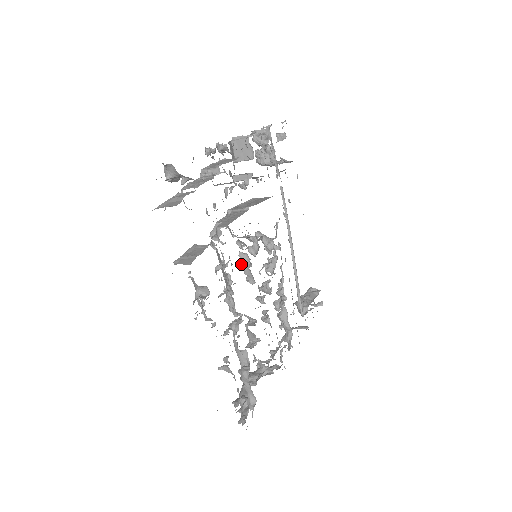
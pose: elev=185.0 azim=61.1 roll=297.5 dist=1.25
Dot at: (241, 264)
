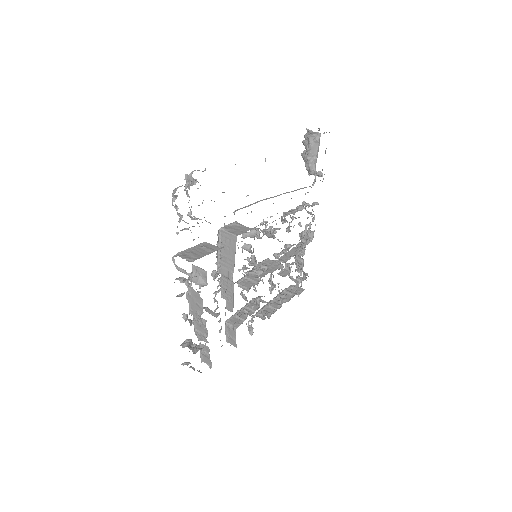
Dot at: (252, 276)
